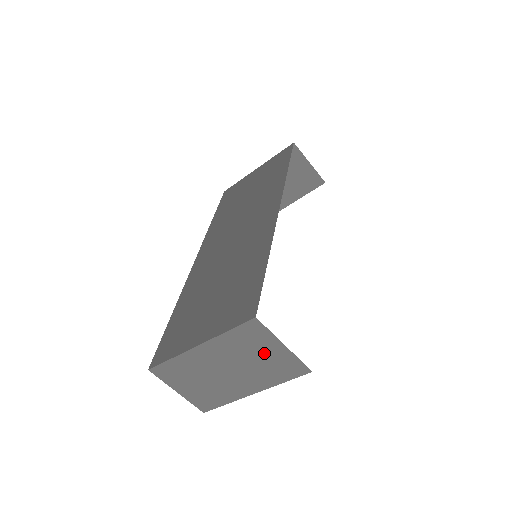
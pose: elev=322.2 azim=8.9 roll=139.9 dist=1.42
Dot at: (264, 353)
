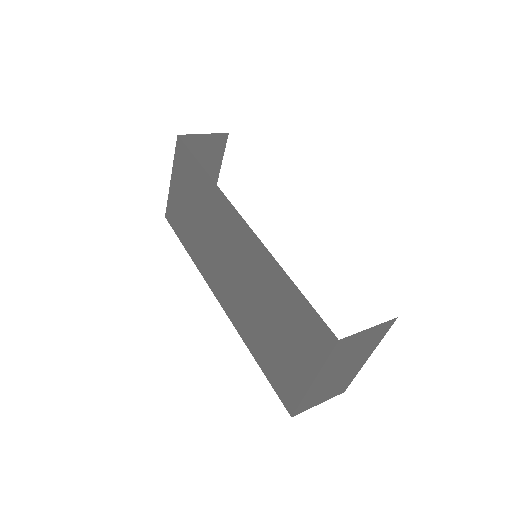
Dot at: (359, 343)
